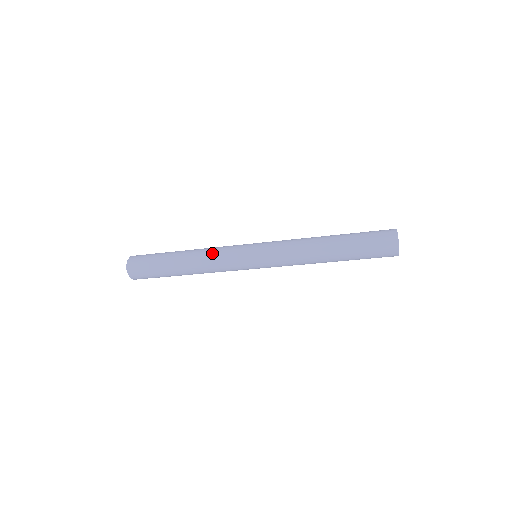
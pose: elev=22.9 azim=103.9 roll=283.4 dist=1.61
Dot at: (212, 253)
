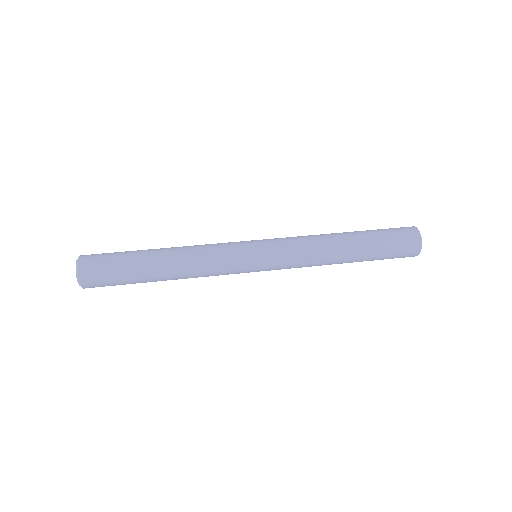
Dot at: (204, 255)
